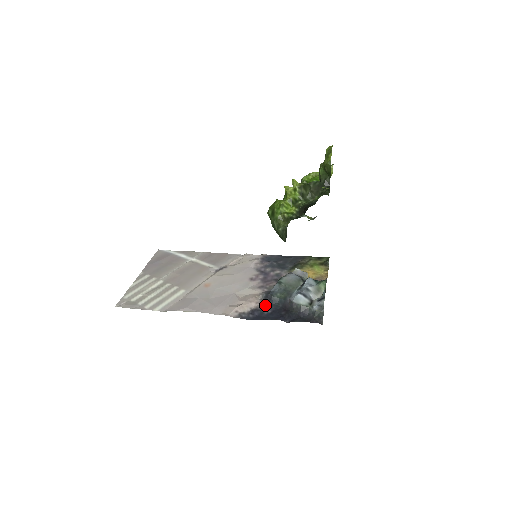
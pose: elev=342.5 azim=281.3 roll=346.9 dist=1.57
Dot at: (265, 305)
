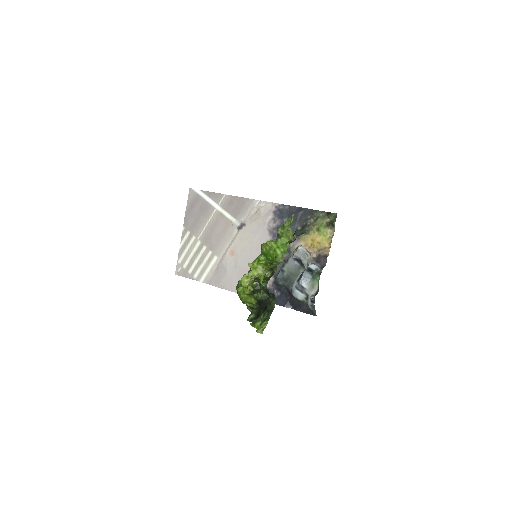
Dot at: (275, 286)
